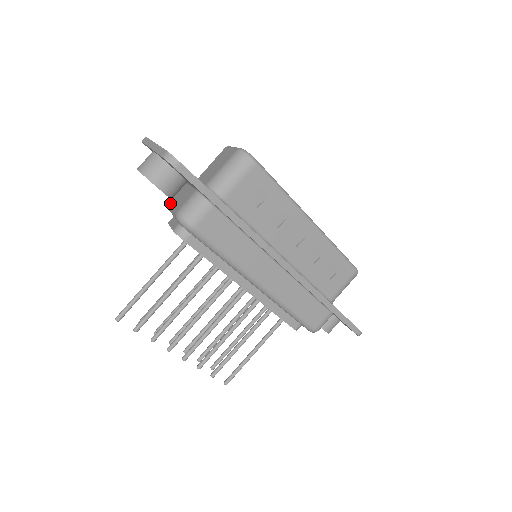
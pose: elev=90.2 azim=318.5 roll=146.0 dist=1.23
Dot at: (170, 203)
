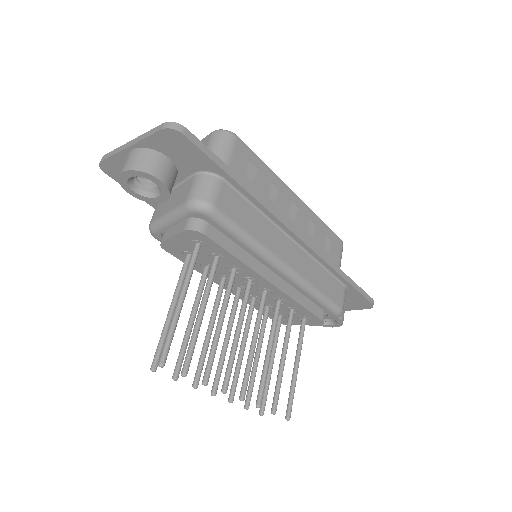
Dot at: (156, 219)
